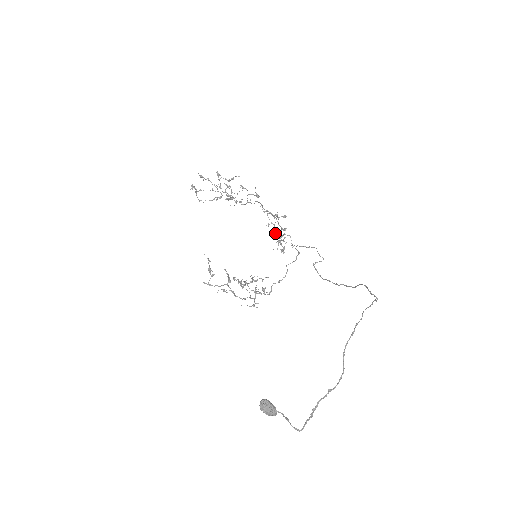
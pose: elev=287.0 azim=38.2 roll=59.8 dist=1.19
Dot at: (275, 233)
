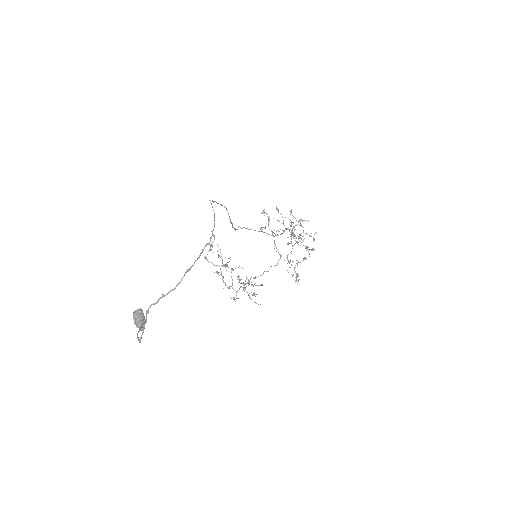
Dot at: occluded
